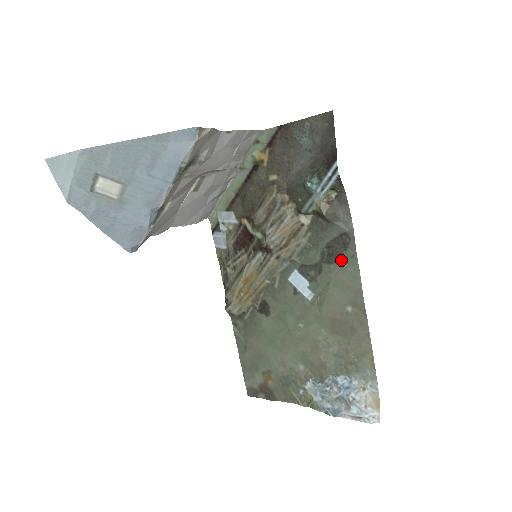
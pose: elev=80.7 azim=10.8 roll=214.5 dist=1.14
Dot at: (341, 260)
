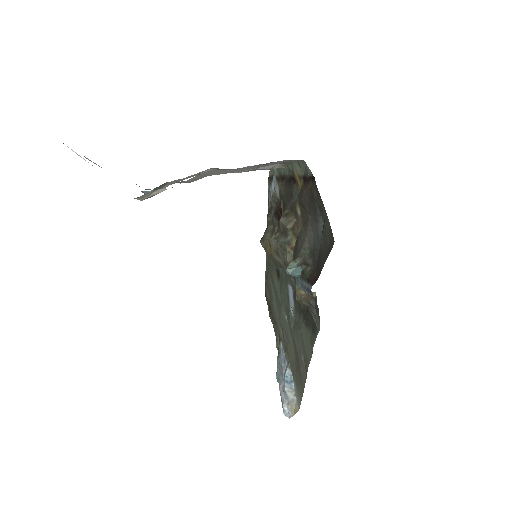
Dot at: (308, 331)
